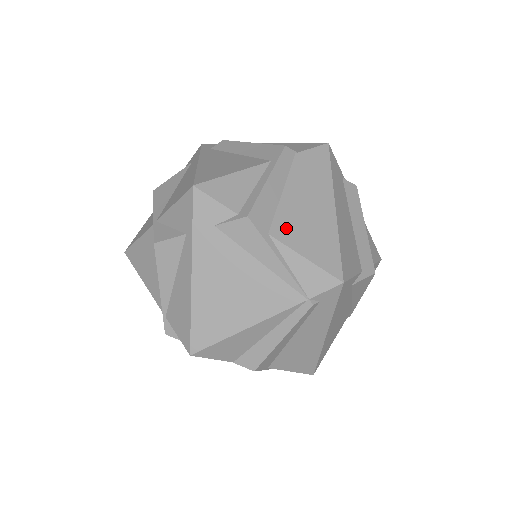
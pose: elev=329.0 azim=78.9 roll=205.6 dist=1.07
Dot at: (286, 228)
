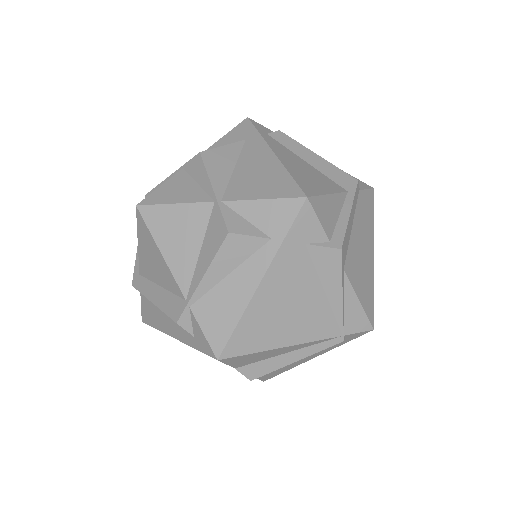
Dot at: (352, 266)
